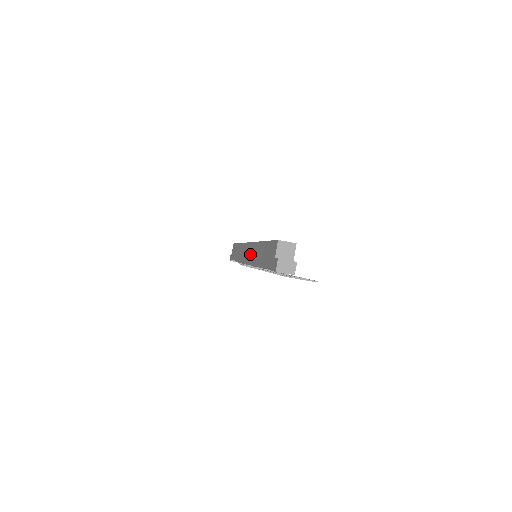
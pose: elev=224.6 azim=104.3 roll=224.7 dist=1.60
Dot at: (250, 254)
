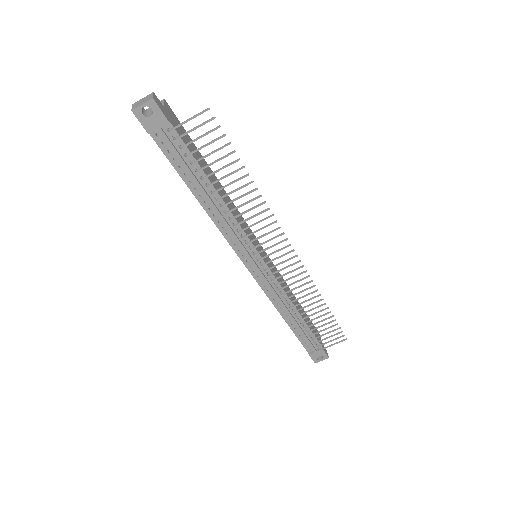
Dot at: occluded
